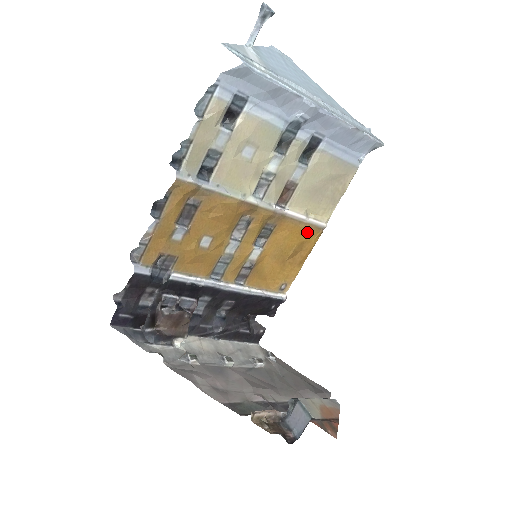
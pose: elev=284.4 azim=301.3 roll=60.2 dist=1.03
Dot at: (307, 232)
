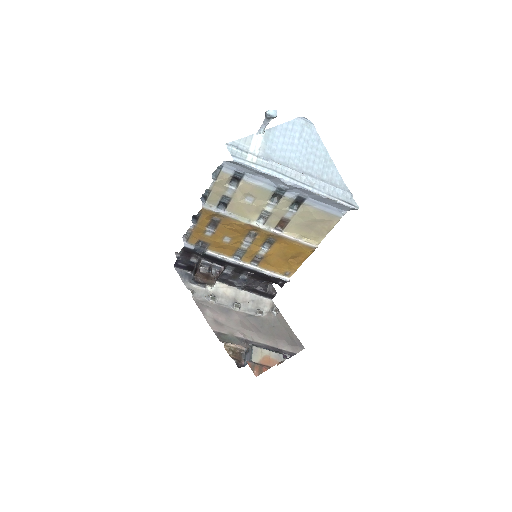
Dot at: (301, 248)
